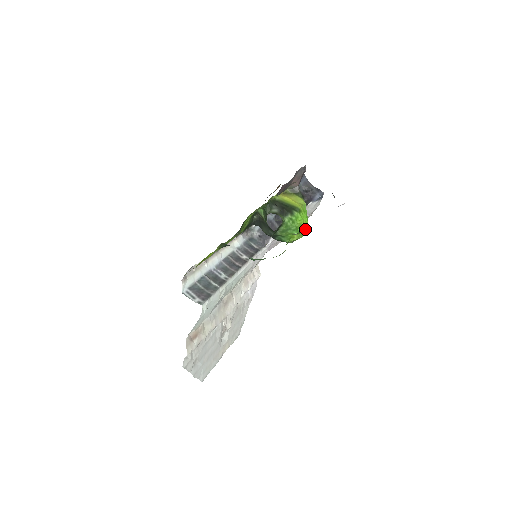
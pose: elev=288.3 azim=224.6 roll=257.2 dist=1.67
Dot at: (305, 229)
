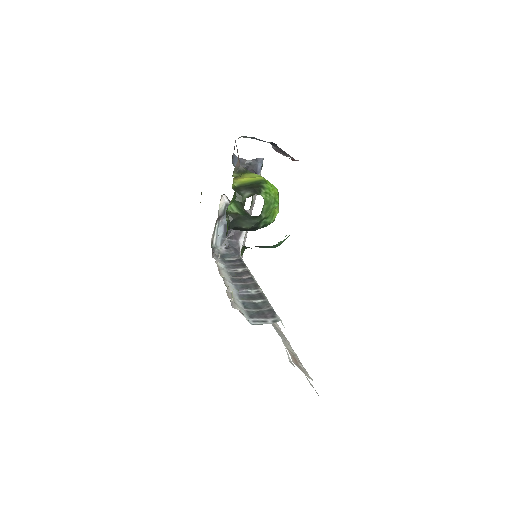
Dot at: (278, 198)
